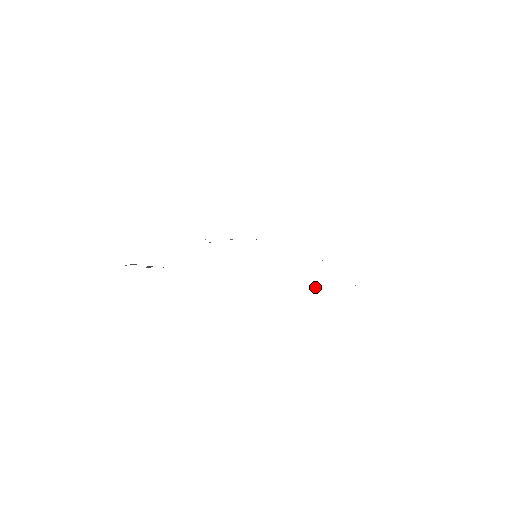
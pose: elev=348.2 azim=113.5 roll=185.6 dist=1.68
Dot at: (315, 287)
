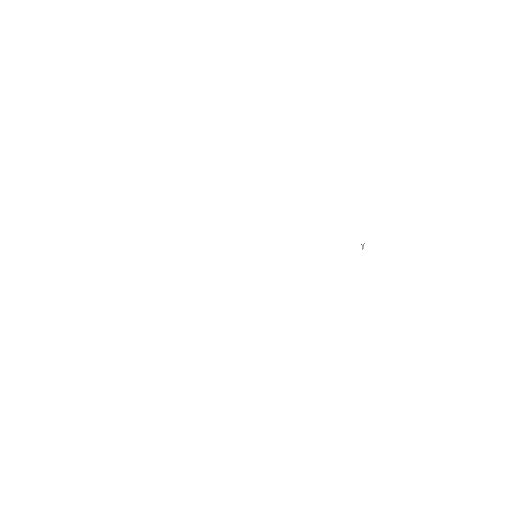
Dot at: (363, 246)
